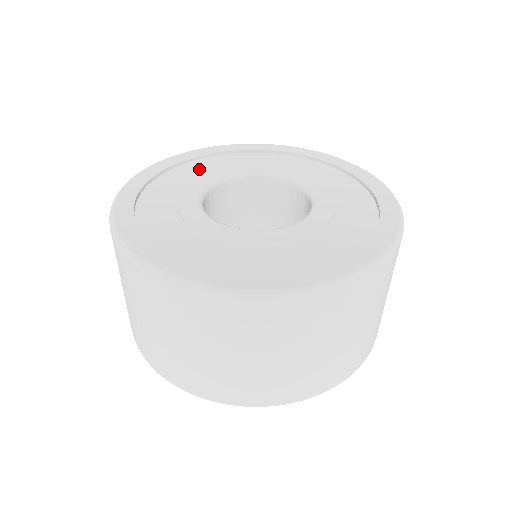
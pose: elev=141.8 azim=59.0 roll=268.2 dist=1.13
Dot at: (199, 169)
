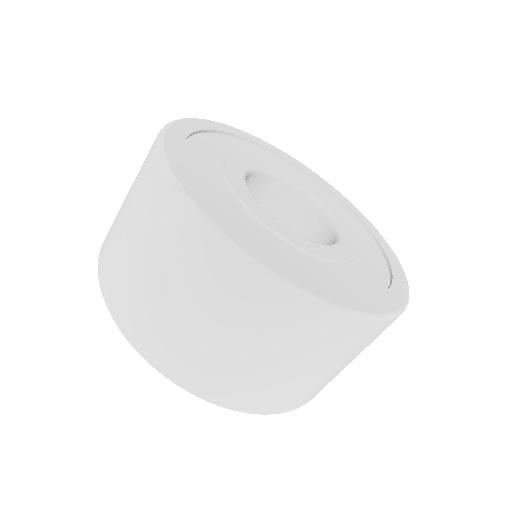
Dot at: (252, 152)
